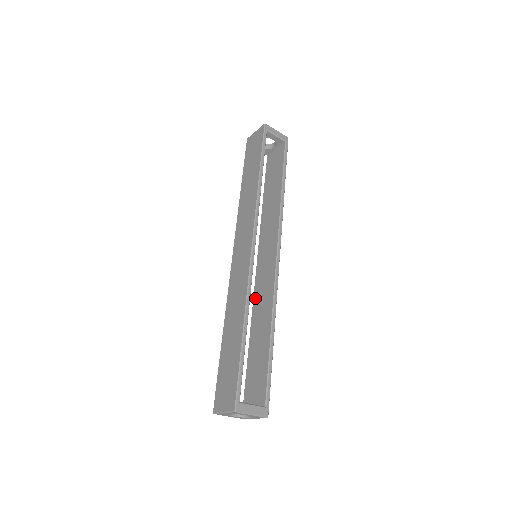
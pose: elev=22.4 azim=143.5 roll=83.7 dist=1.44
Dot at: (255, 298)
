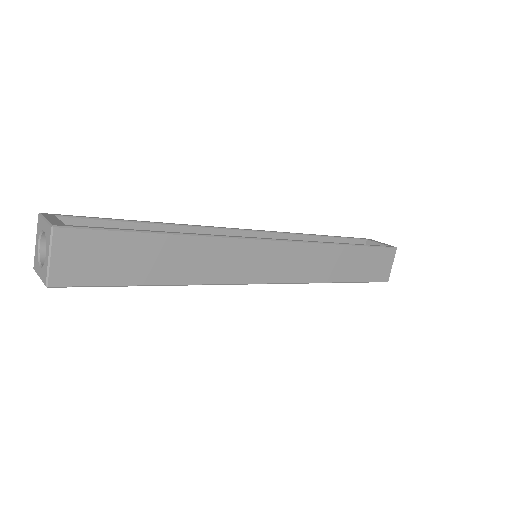
Dot at: (220, 277)
